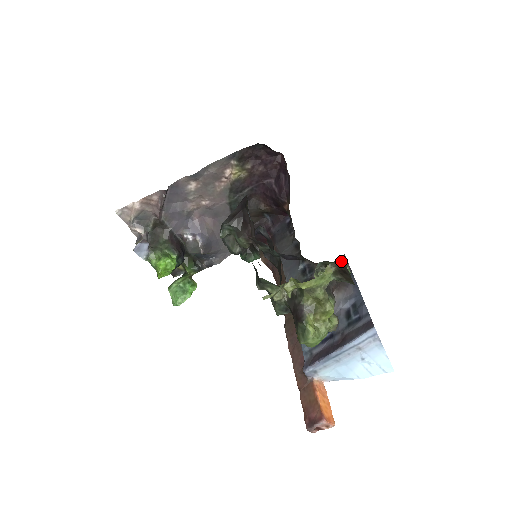
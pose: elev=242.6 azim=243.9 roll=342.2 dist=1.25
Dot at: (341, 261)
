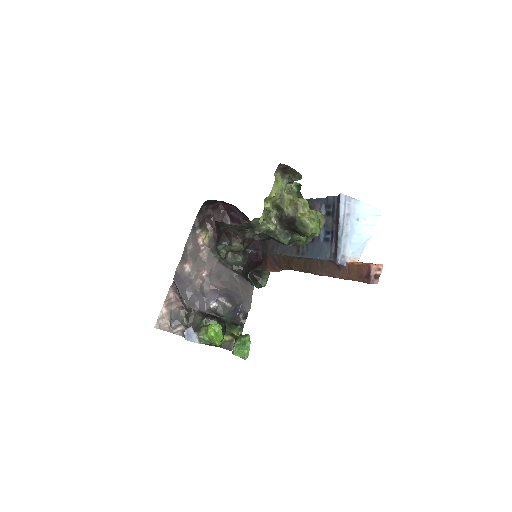
Dot at: occluded
